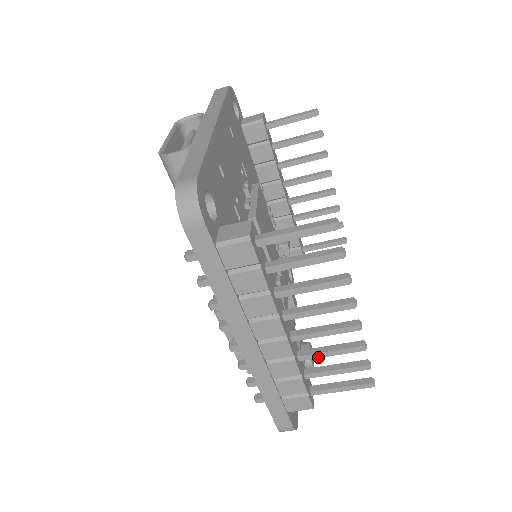
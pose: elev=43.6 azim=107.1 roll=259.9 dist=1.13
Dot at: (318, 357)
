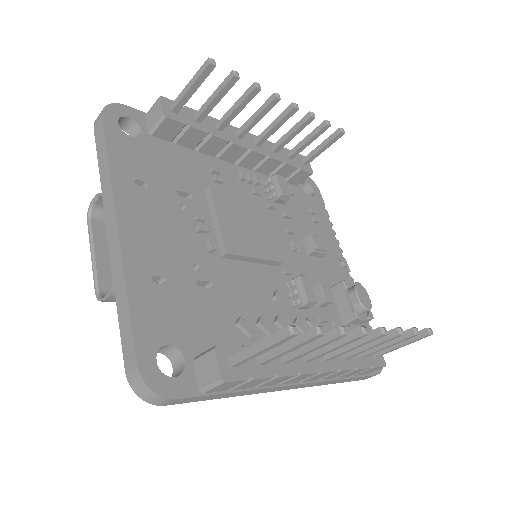
Dot at: (362, 352)
